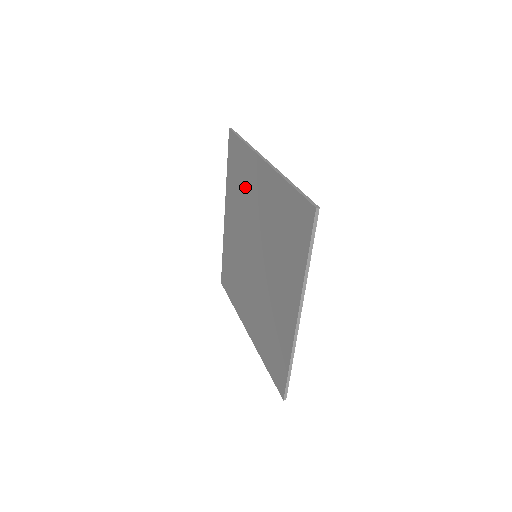
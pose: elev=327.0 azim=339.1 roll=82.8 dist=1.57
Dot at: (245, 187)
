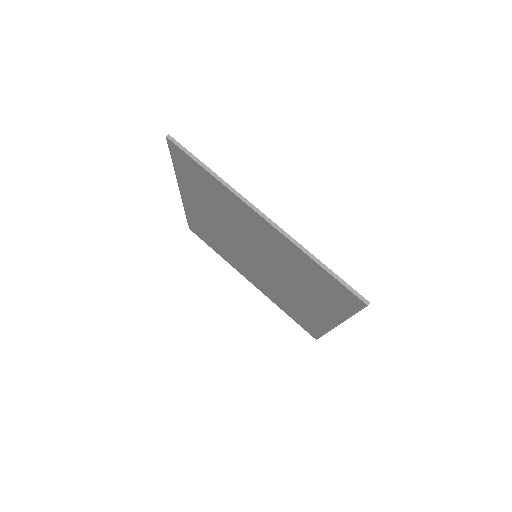
Dot at: (212, 234)
